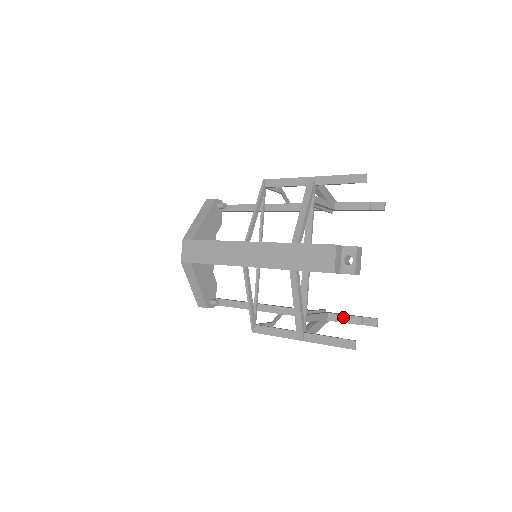
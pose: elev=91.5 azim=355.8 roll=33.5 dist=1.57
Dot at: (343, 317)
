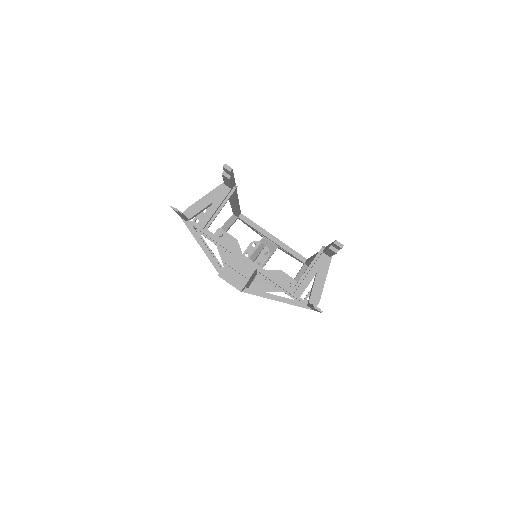
Dot at: (327, 252)
